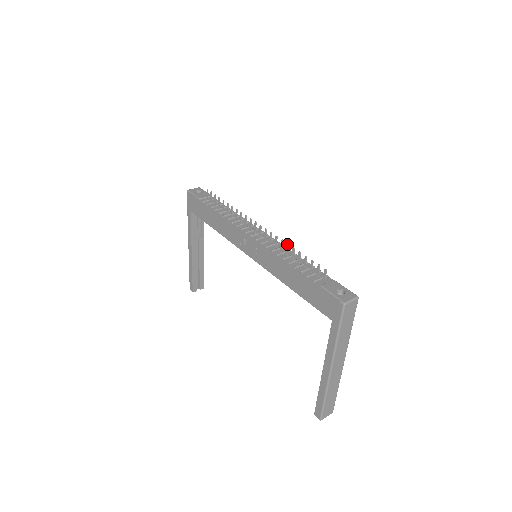
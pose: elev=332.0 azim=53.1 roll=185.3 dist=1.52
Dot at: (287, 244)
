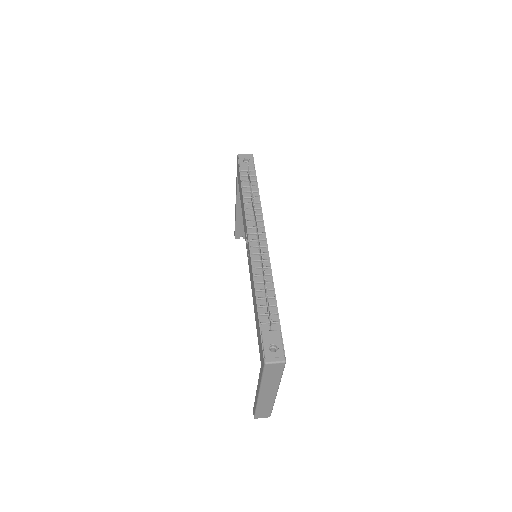
Dot at: (263, 271)
